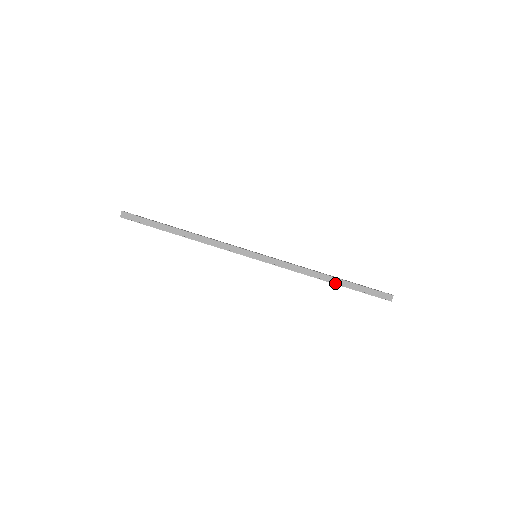
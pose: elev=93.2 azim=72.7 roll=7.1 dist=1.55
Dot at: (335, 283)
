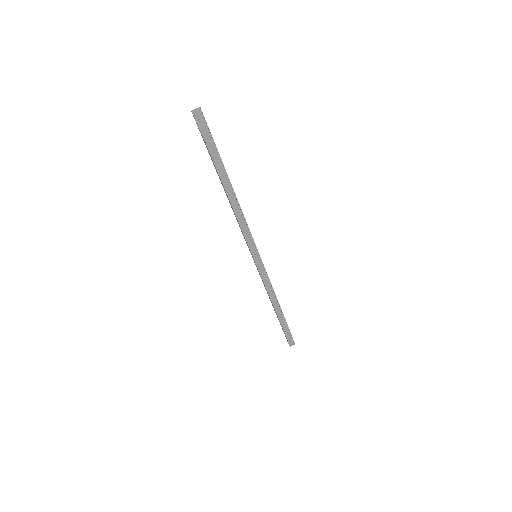
Dot at: occluded
